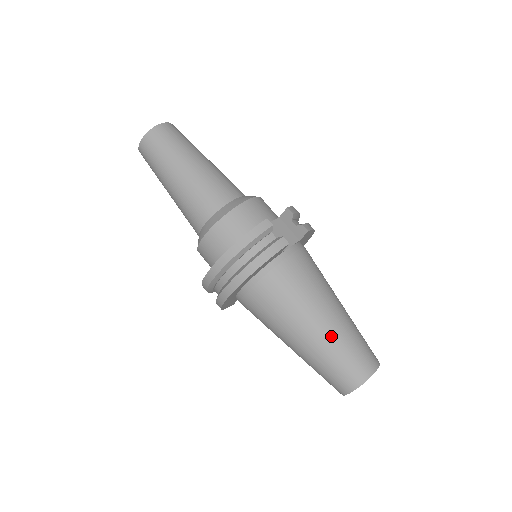
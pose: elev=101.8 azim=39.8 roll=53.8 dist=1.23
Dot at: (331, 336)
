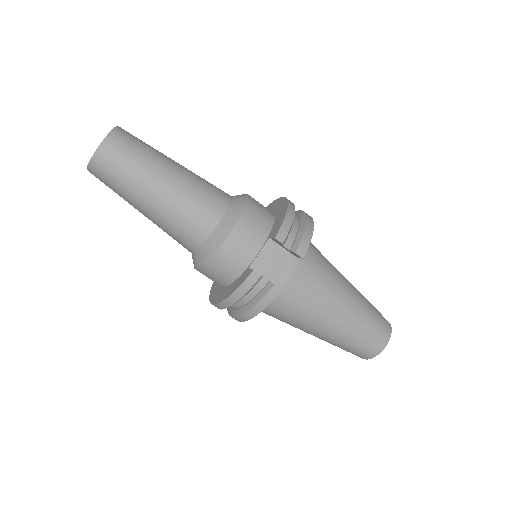
Dot at: (340, 335)
